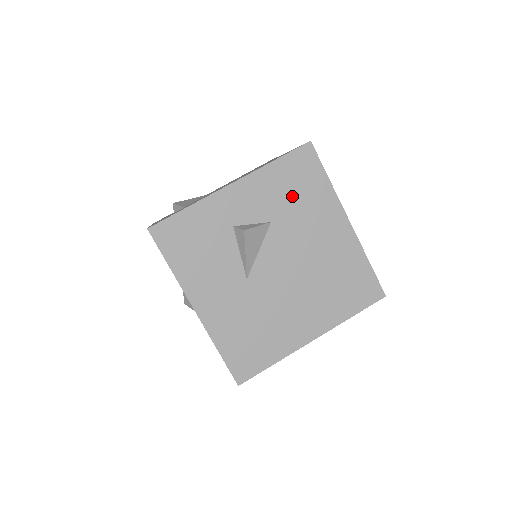
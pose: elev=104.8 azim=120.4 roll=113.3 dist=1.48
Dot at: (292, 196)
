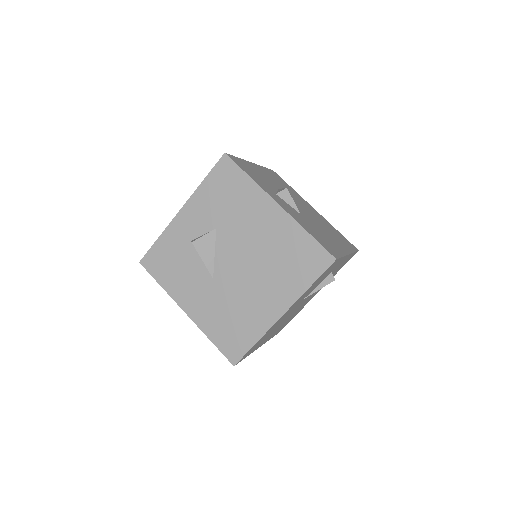
Dot at: (225, 202)
